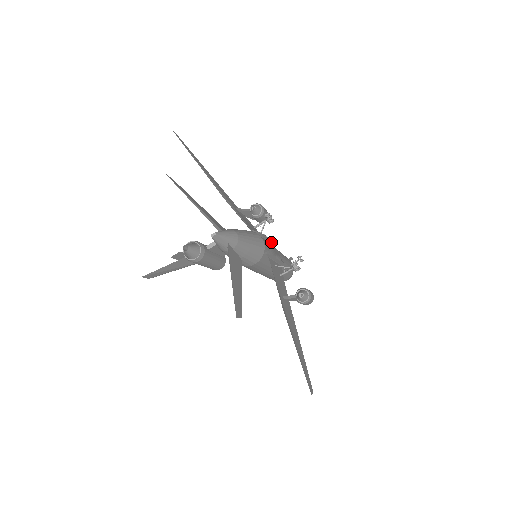
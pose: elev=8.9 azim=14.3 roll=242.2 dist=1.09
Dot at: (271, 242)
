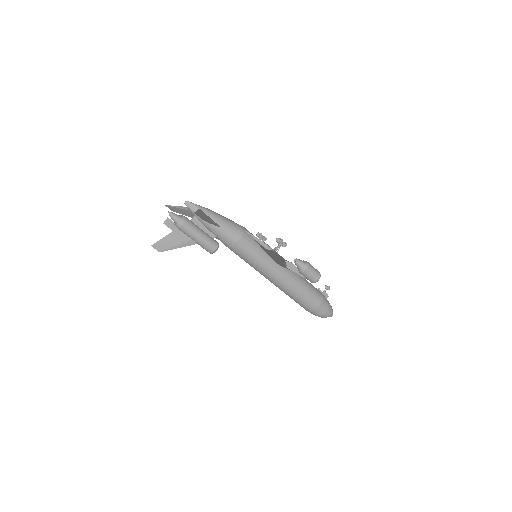
Dot at: occluded
